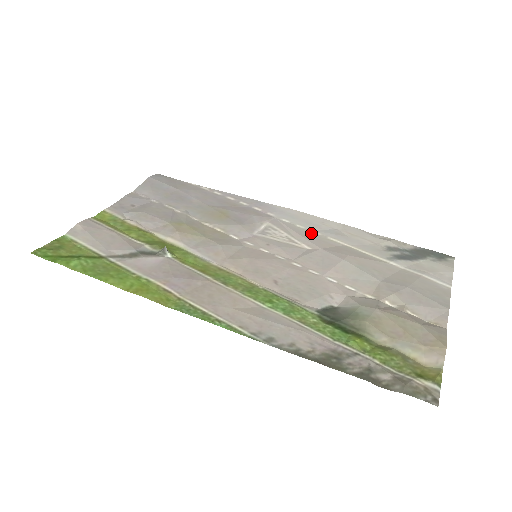
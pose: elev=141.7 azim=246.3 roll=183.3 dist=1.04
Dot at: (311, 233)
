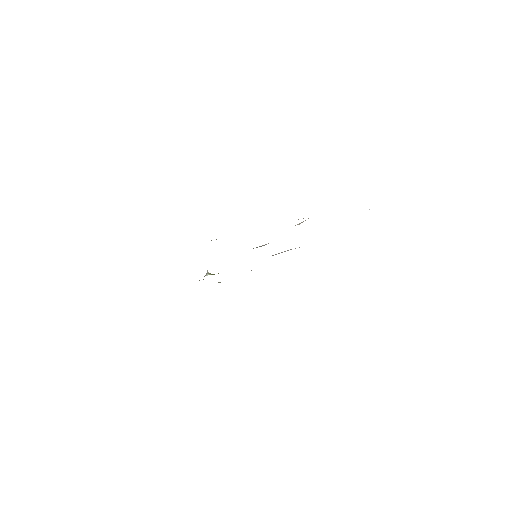
Dot at: occluded
